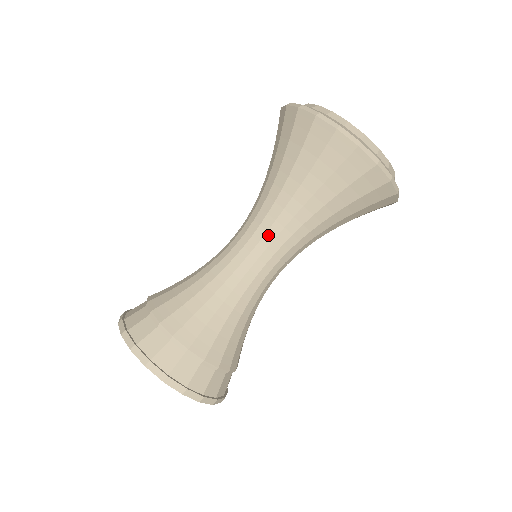
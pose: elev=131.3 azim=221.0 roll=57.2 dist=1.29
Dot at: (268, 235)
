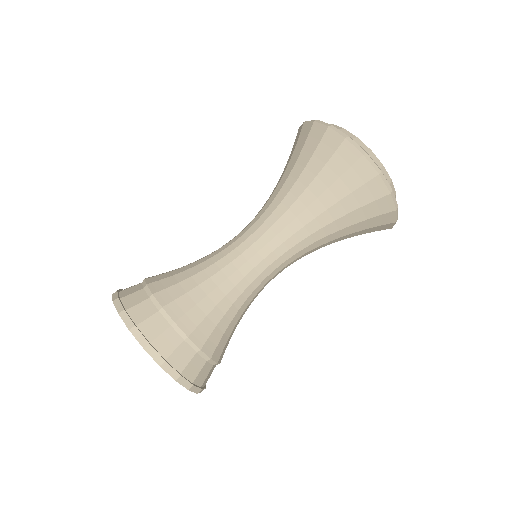
Dot at: (283, 246)
